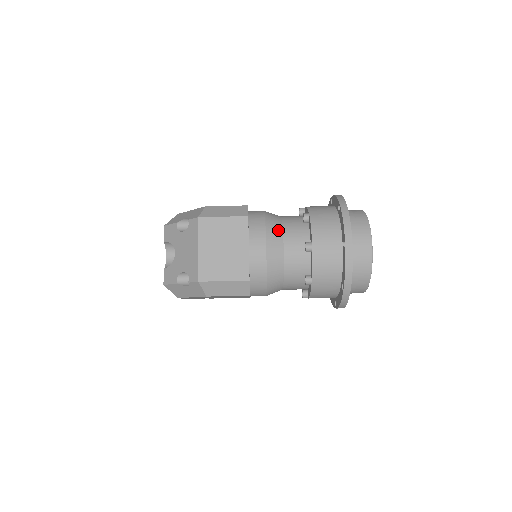
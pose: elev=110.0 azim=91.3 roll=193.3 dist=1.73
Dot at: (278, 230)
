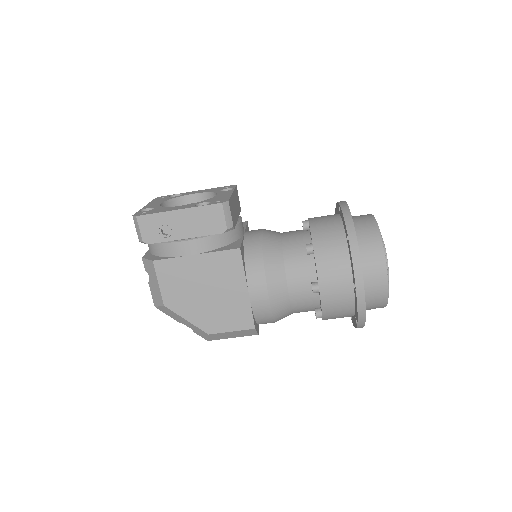
Dot at: occluded
